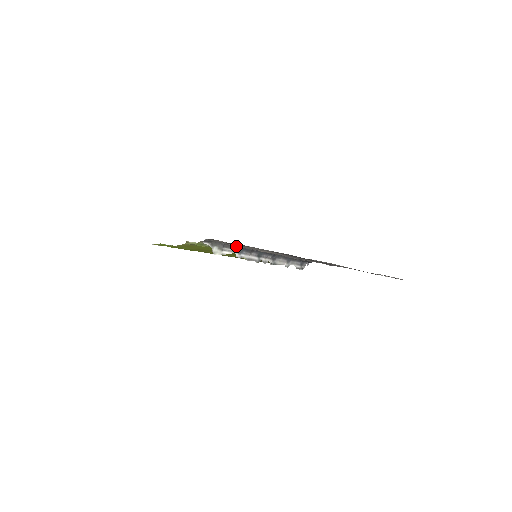
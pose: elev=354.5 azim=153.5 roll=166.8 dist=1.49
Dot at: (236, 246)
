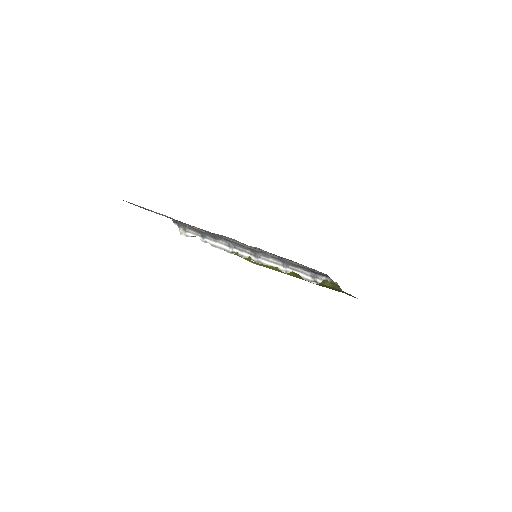
Dot at: (198, 229)
